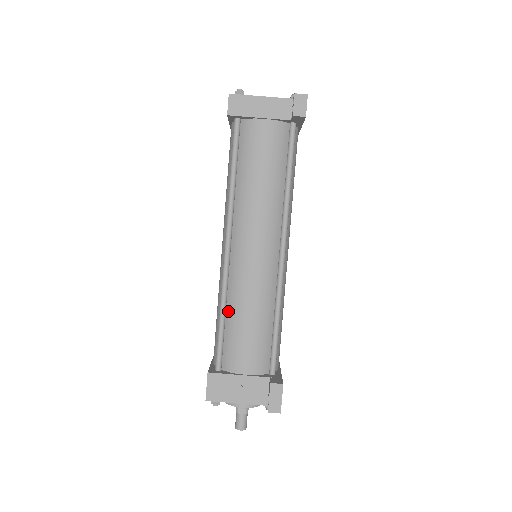
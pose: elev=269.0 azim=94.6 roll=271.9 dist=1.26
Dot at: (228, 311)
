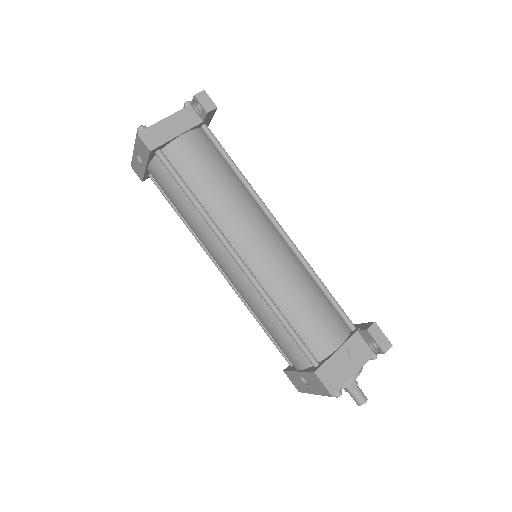
Dot at: (283, 311)
